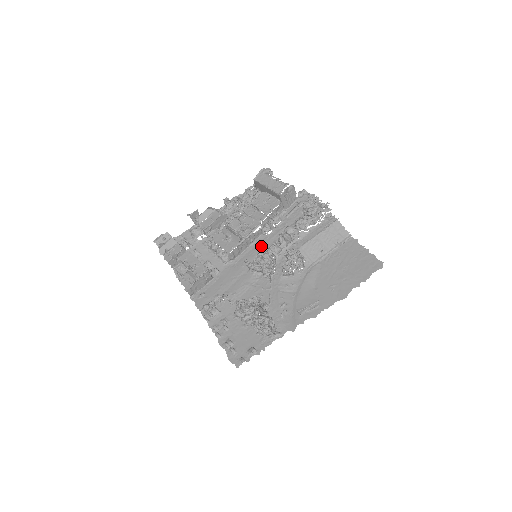
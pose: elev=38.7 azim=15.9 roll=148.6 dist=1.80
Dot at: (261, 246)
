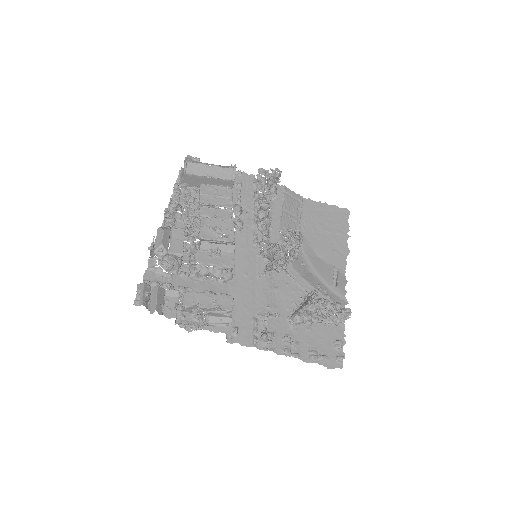
Dot at: (243, 245)
